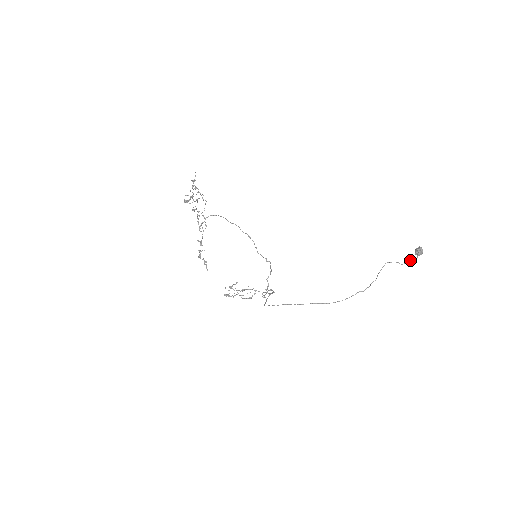
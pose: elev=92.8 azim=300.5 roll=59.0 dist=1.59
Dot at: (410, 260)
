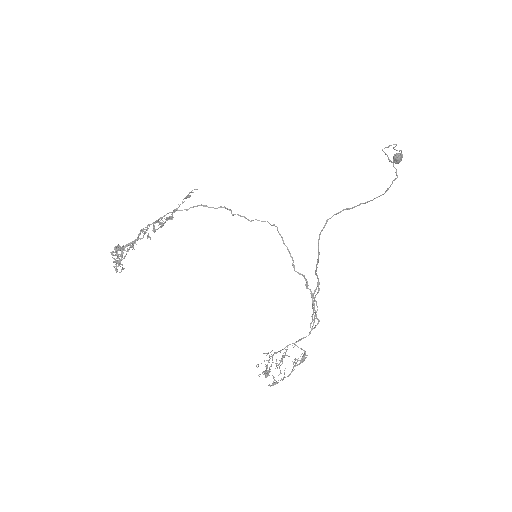
Dot at: occluded
